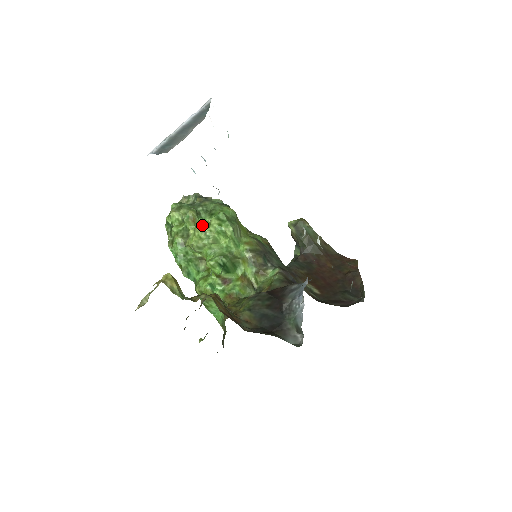
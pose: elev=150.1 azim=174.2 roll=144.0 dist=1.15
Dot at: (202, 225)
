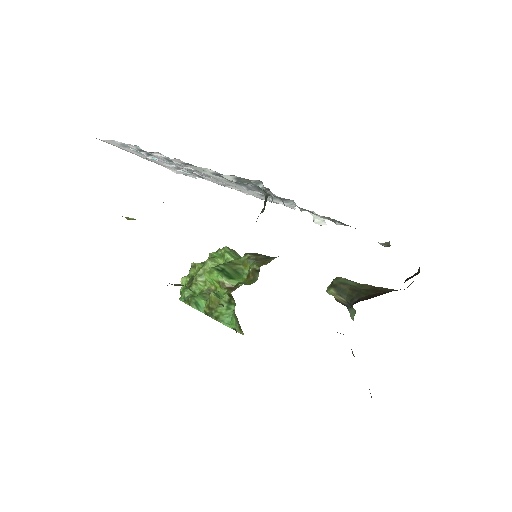
Dot at: occluded
